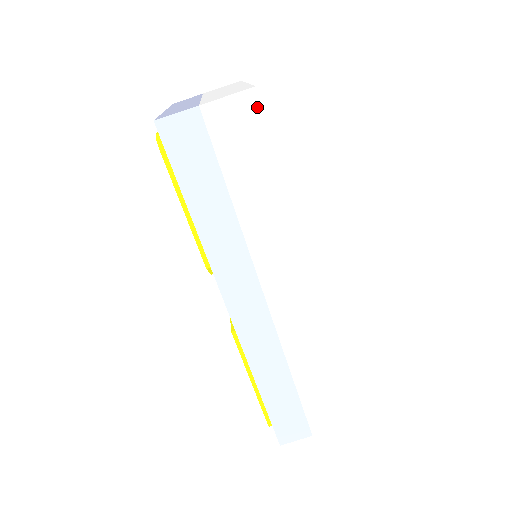
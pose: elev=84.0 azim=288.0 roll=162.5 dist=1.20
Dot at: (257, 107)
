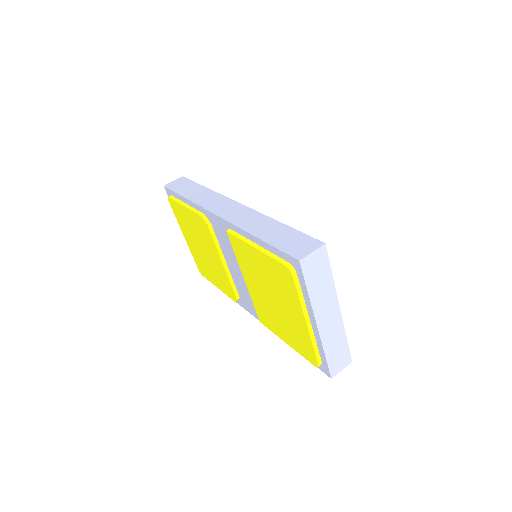
Dot at: (208, 167)
